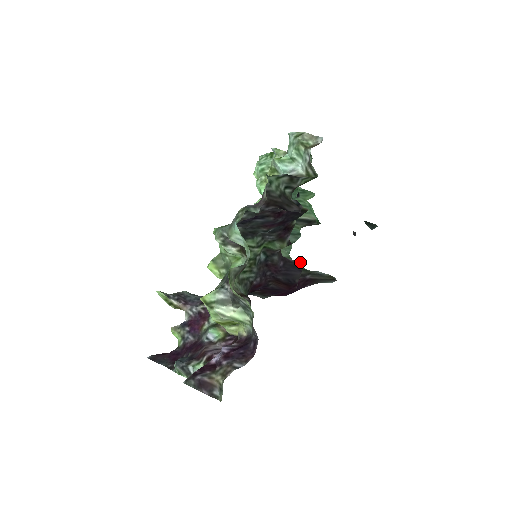
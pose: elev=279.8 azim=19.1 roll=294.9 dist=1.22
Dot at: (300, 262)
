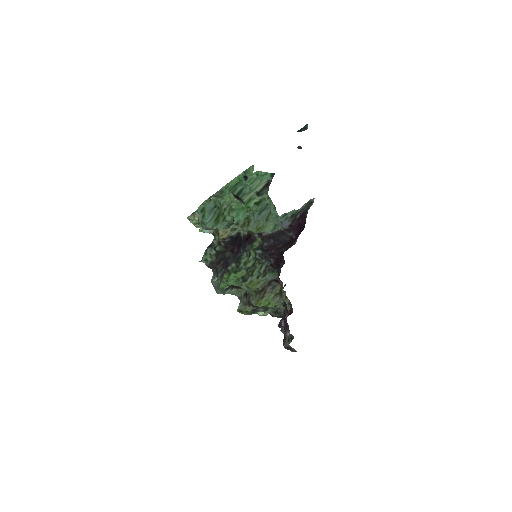
Dot at: (286, 214)
